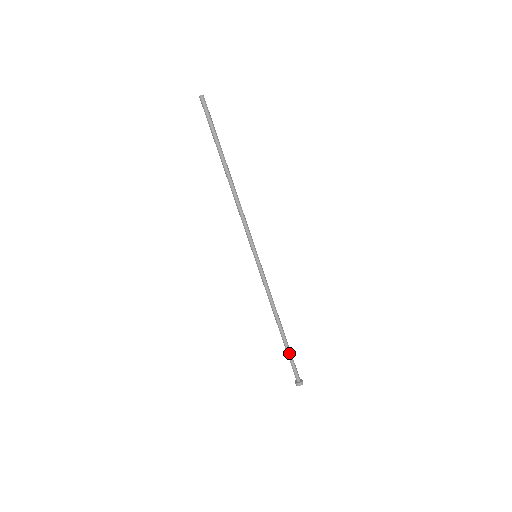
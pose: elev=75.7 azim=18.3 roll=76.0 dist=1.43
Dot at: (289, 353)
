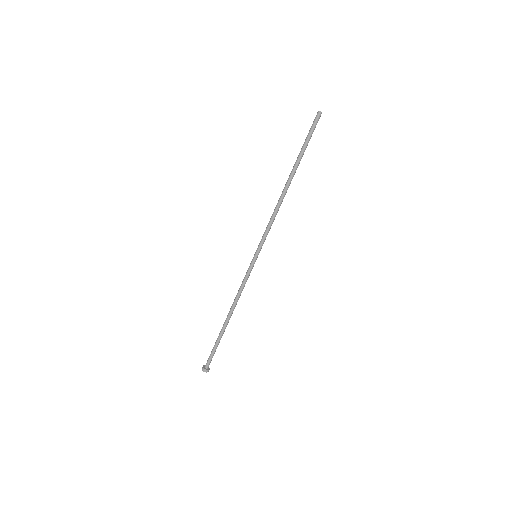
Dot at: occluded
